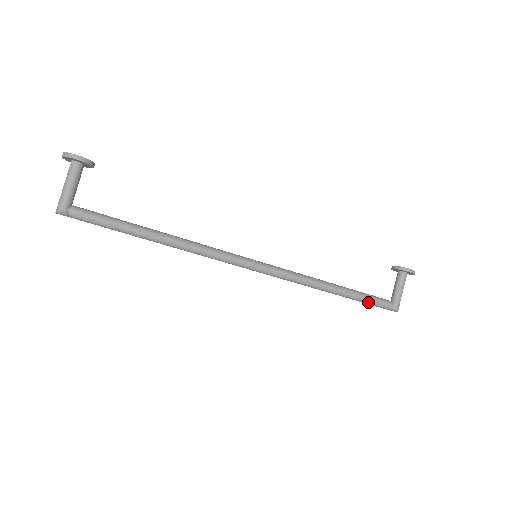
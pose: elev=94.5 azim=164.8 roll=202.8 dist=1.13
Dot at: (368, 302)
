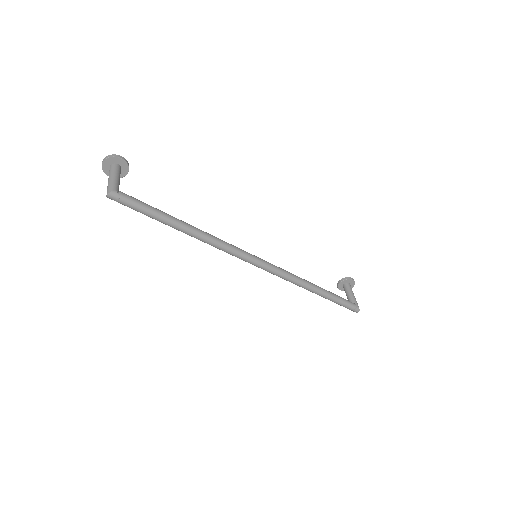
Dot at: (339, 300)
